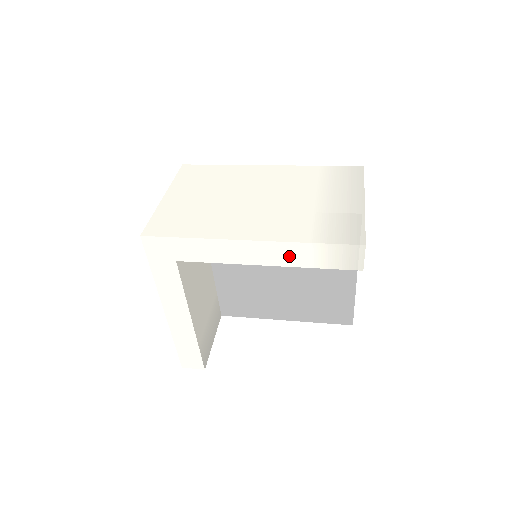
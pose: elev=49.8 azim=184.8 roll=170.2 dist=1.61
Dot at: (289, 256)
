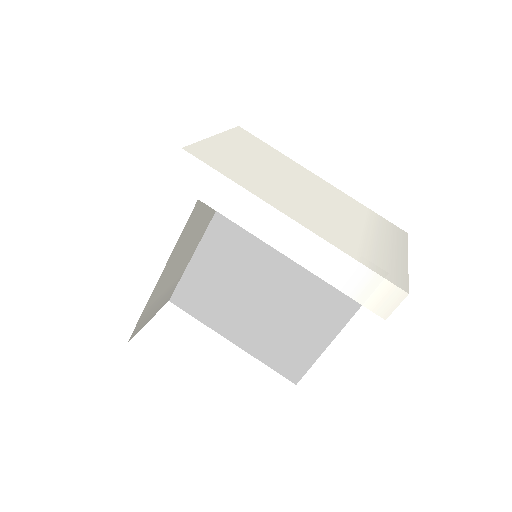
Dot at: (323, 262)
